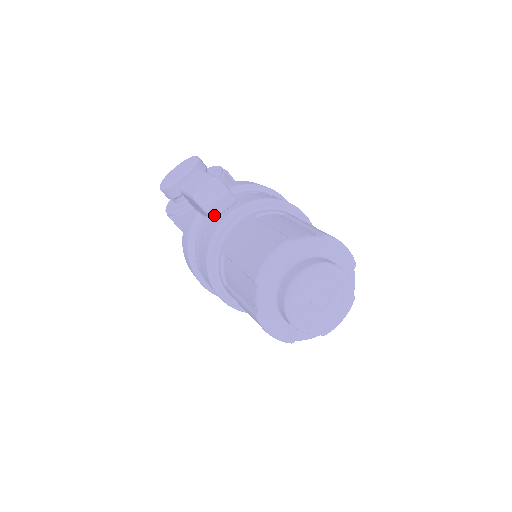
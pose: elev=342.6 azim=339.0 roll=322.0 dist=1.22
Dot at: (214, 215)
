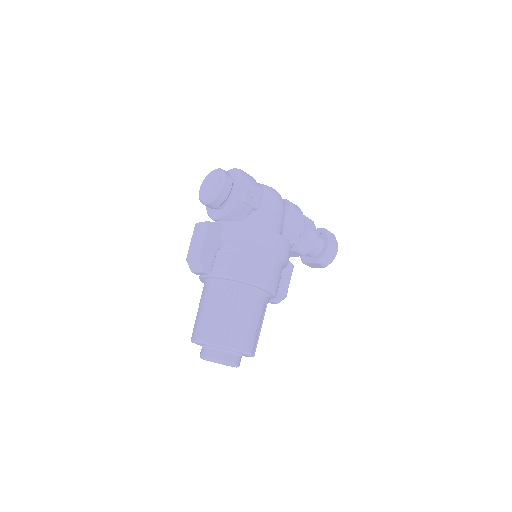
Dot at: (196, 274)
